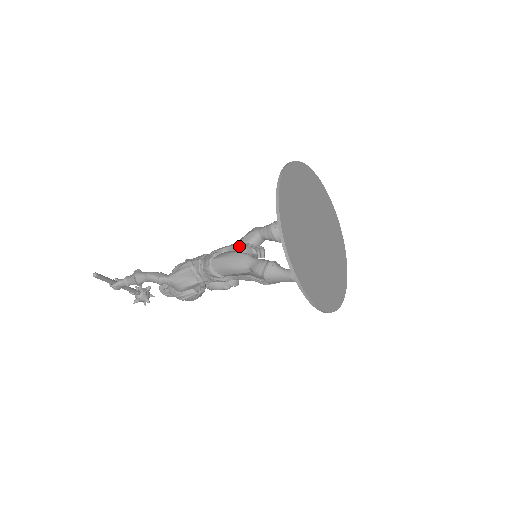
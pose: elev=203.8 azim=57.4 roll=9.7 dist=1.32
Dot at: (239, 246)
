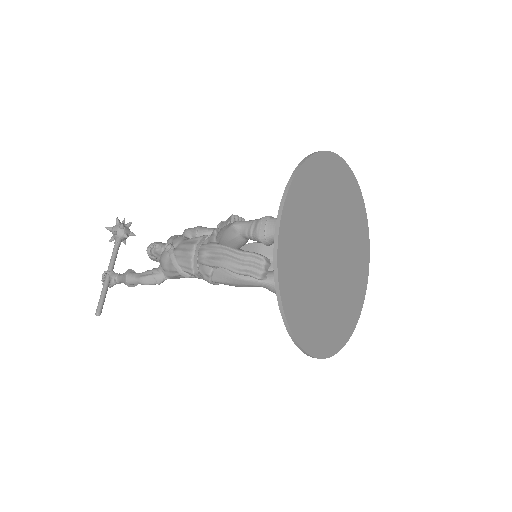
Dot at: (237, 274)
